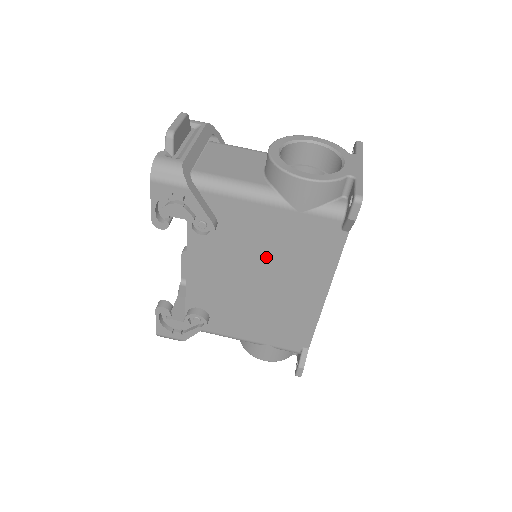
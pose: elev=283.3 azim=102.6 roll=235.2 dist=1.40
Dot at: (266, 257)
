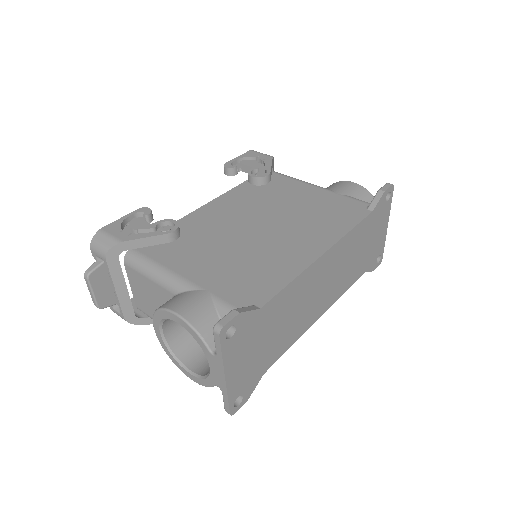
Dot at: (287, 212)
